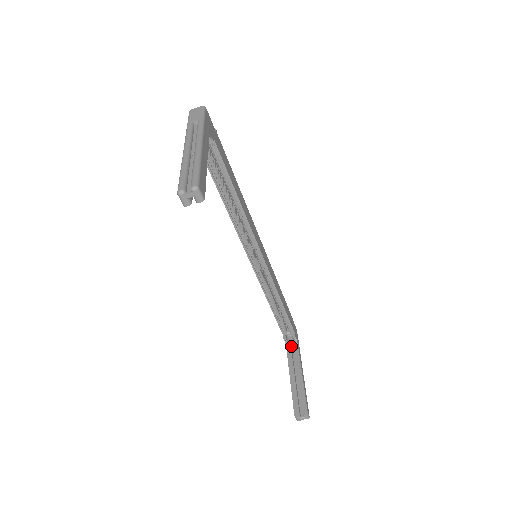
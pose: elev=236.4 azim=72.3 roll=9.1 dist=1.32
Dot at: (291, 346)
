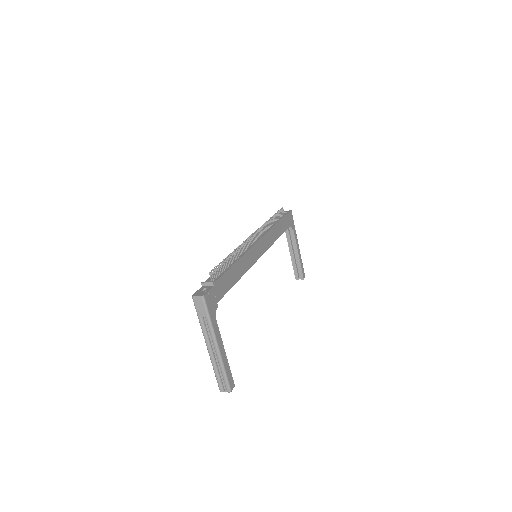
Dot at: (288, 228)
